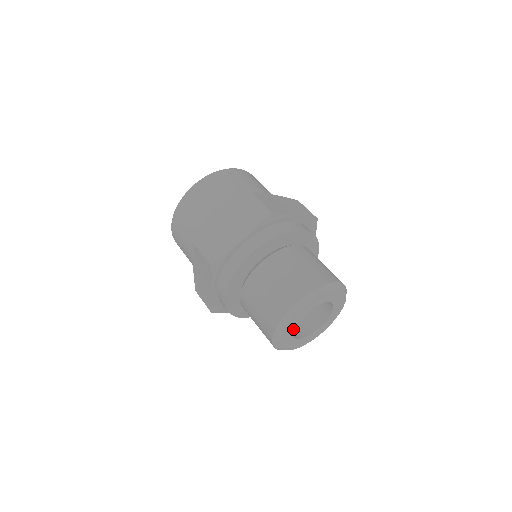
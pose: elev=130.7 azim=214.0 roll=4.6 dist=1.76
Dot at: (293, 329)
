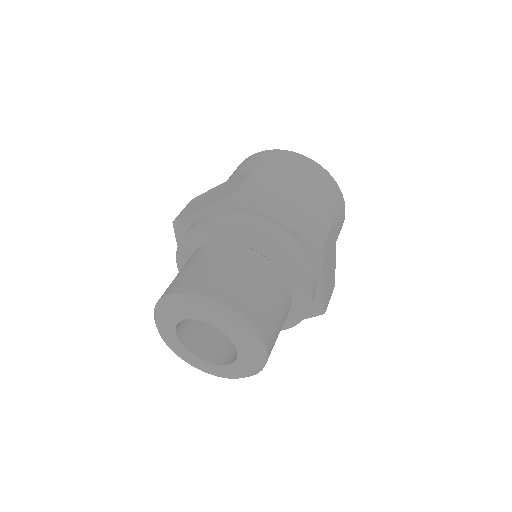
Dot at: (189, 317)
